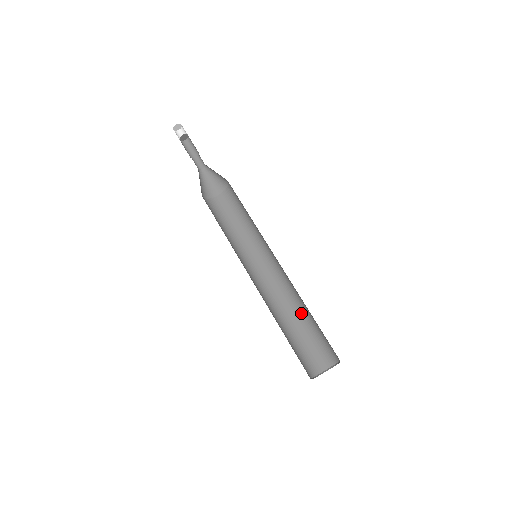
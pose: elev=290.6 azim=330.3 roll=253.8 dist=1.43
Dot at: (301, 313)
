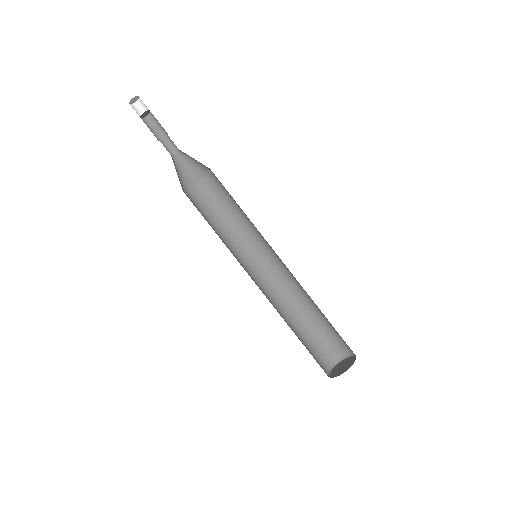
Dot at: (314, 306)
